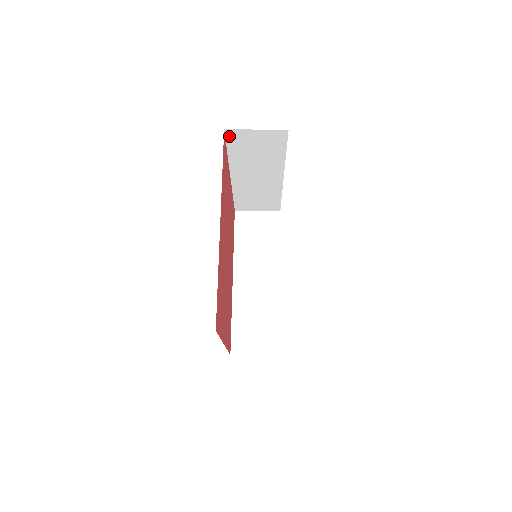
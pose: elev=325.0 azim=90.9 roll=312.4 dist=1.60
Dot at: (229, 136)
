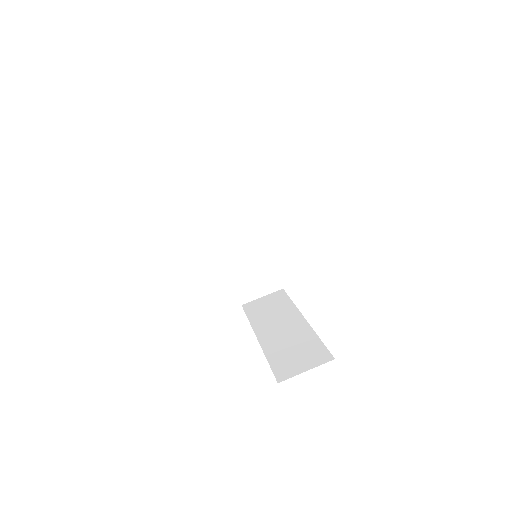
Dot at: occluded
